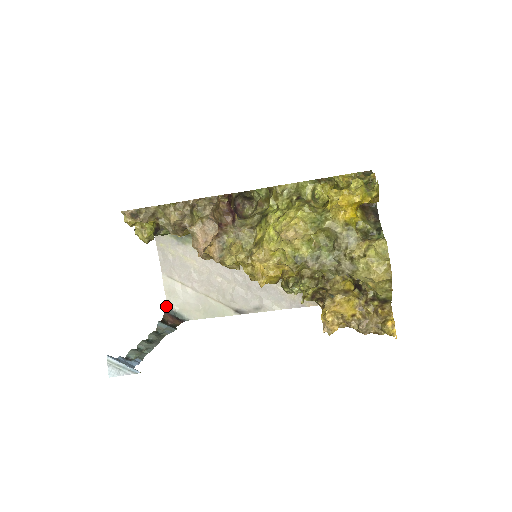
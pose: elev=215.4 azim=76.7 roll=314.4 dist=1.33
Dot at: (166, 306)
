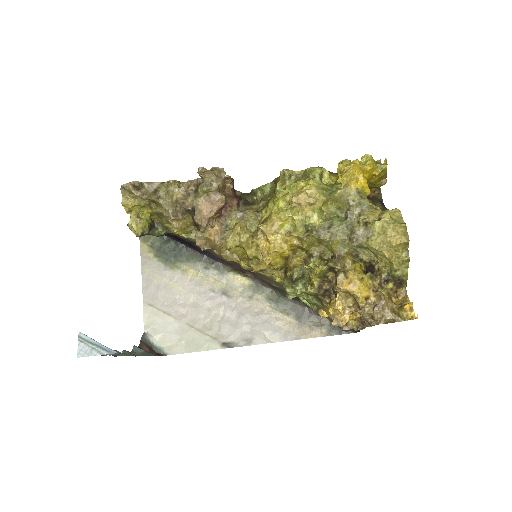
Dot at: (143, 336)
